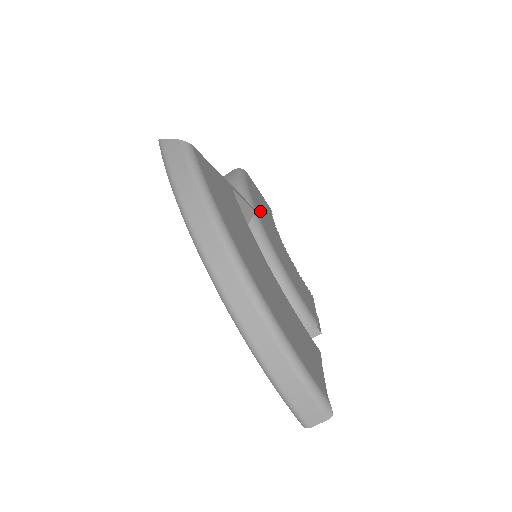
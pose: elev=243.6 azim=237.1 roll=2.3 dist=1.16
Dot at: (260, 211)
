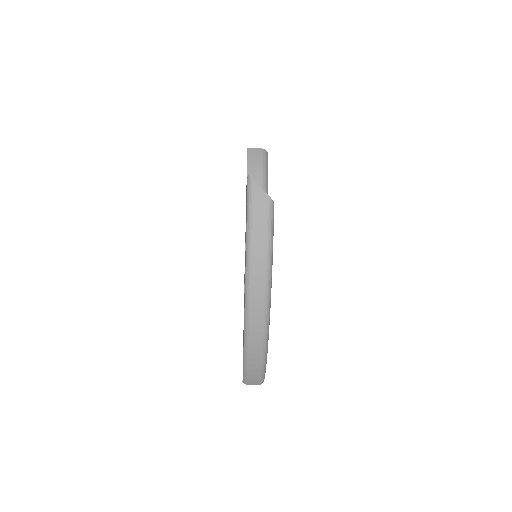
Dot at: occluded
